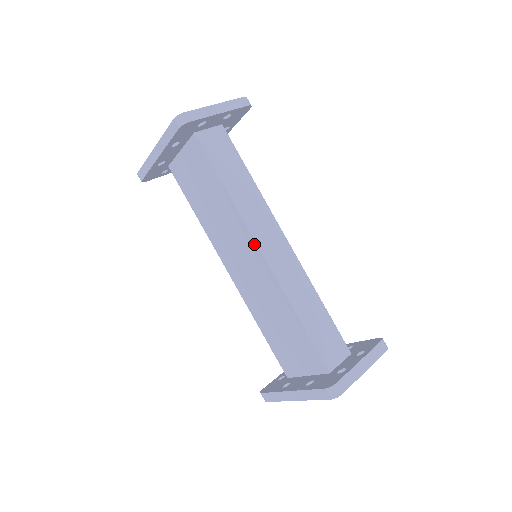
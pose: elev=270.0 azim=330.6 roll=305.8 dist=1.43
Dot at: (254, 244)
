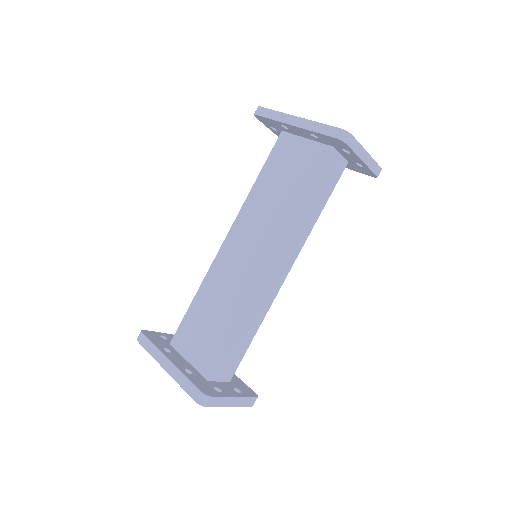
Dot at: (272, 254)
